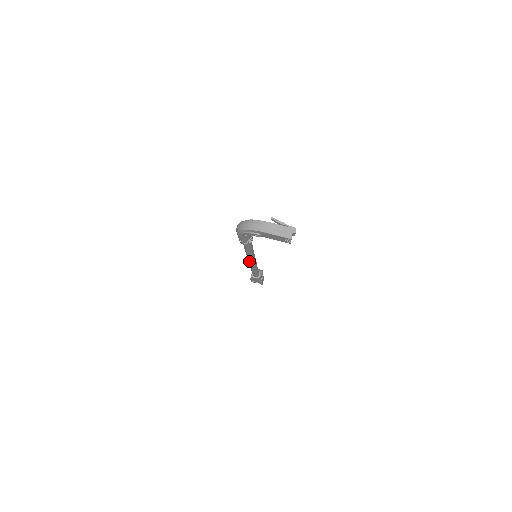
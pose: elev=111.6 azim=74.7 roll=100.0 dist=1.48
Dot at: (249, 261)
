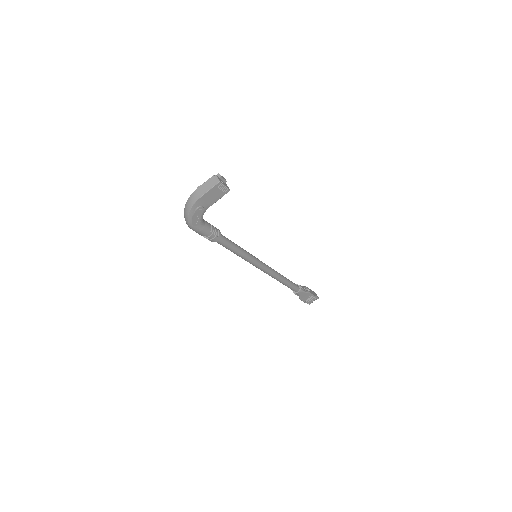
Dot at: (259, 268)
